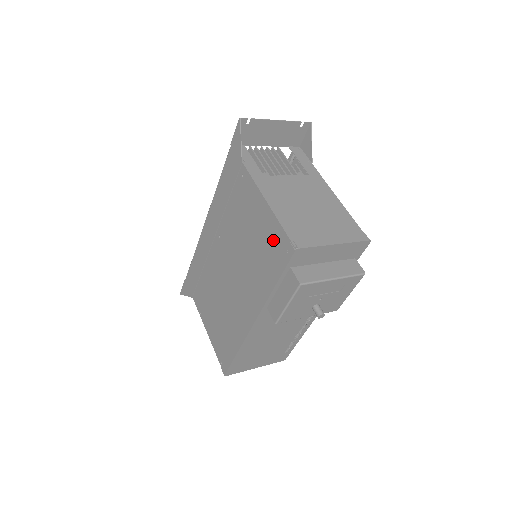
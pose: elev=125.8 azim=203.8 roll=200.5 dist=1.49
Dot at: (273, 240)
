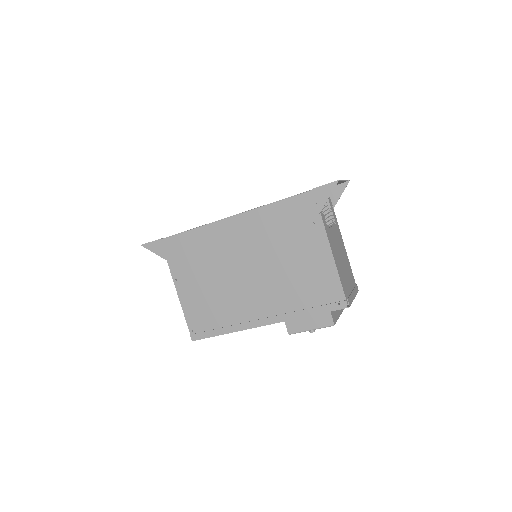
Dot at: (326, 287)
